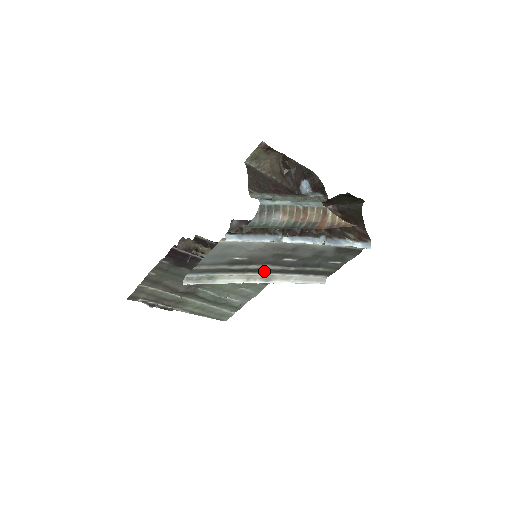
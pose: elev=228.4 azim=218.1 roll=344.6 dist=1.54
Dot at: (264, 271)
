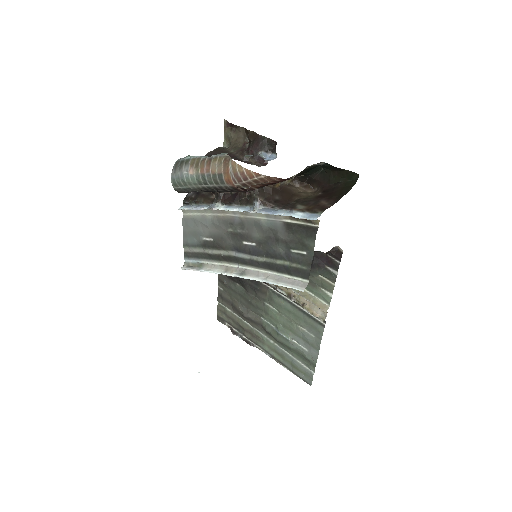
Dot at: (237, 261)
